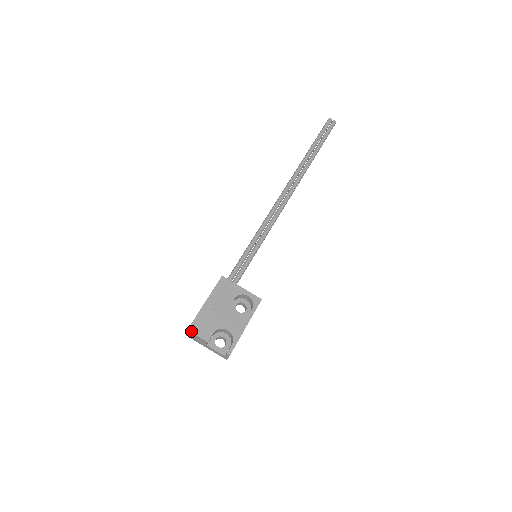
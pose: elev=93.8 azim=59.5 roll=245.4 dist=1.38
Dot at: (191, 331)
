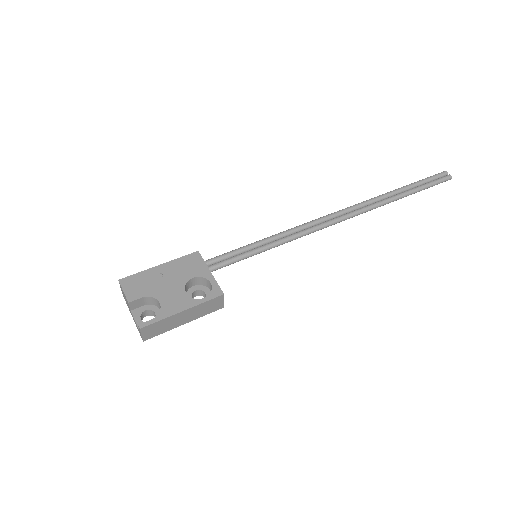
Dot at: (121, 283)
